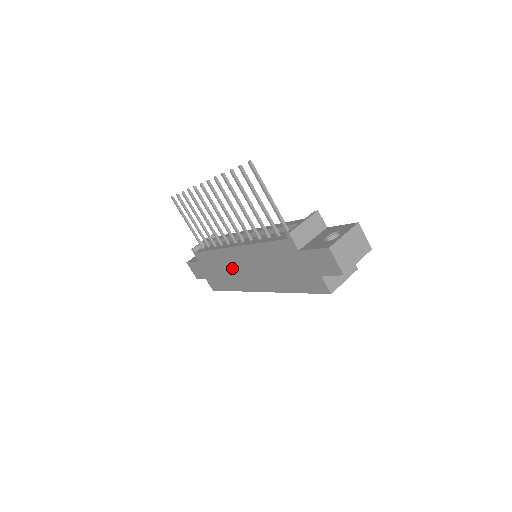
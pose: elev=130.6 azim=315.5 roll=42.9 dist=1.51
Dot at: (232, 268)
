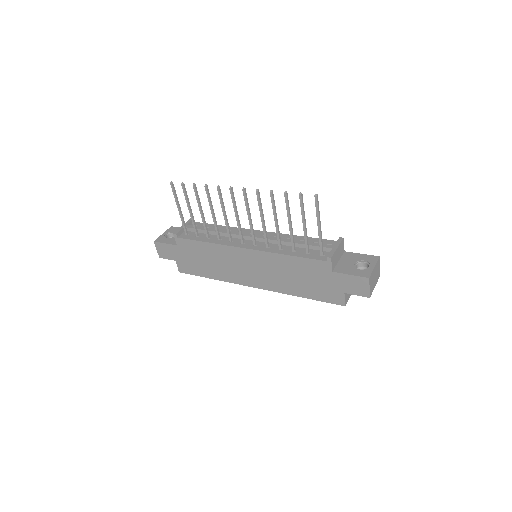
Dot at: (228, 263)
